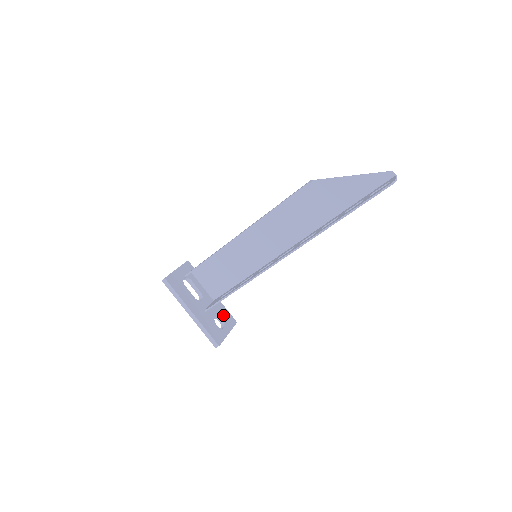
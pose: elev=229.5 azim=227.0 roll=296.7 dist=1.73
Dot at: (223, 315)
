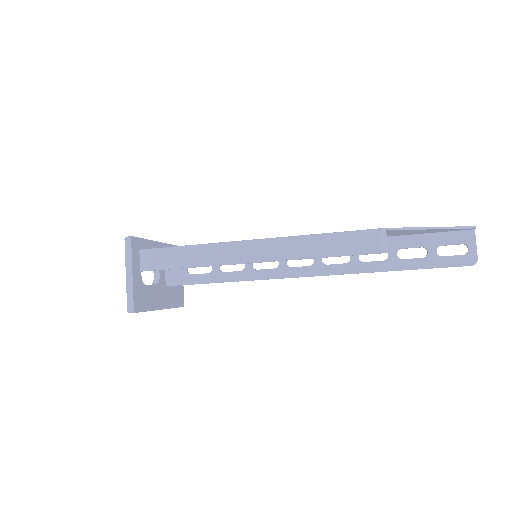
Dot at: occluded
